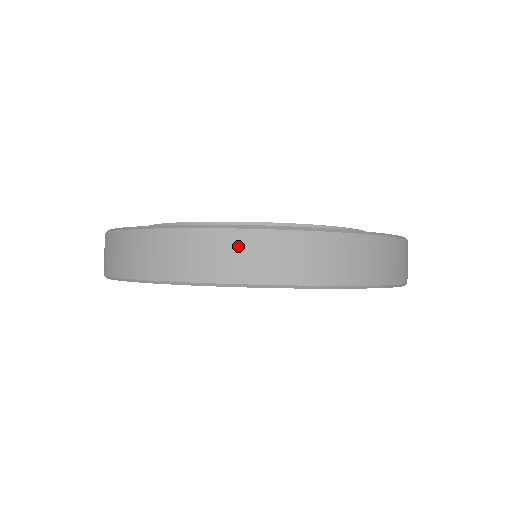
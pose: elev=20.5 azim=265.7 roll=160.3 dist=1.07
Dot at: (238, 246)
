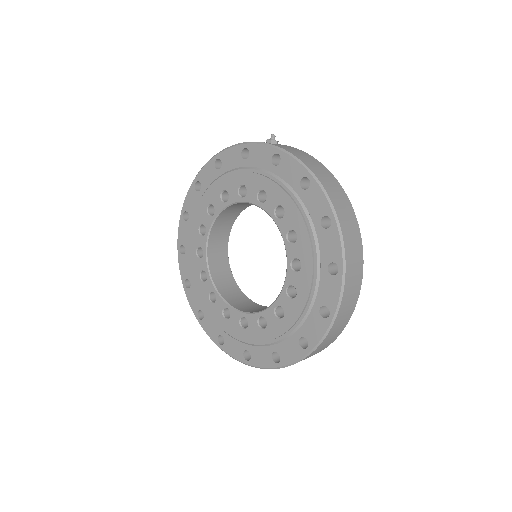
Dot at: occluded
